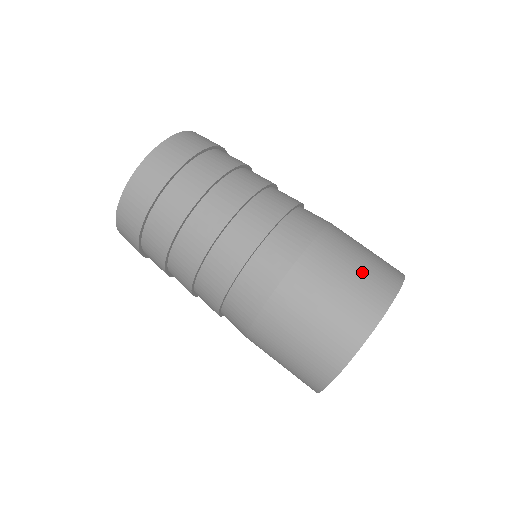
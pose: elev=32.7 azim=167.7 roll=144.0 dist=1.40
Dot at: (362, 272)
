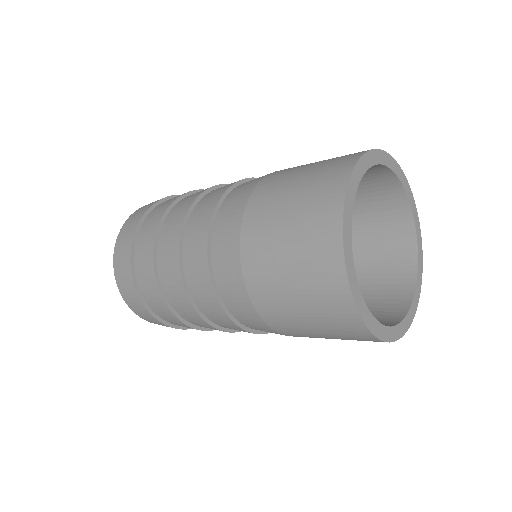
Dot at: (297, 218)
